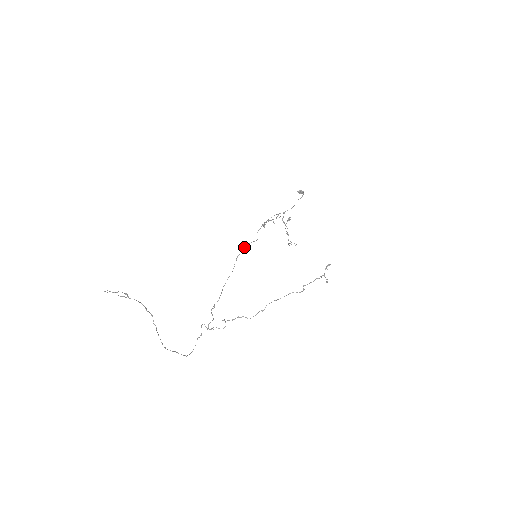
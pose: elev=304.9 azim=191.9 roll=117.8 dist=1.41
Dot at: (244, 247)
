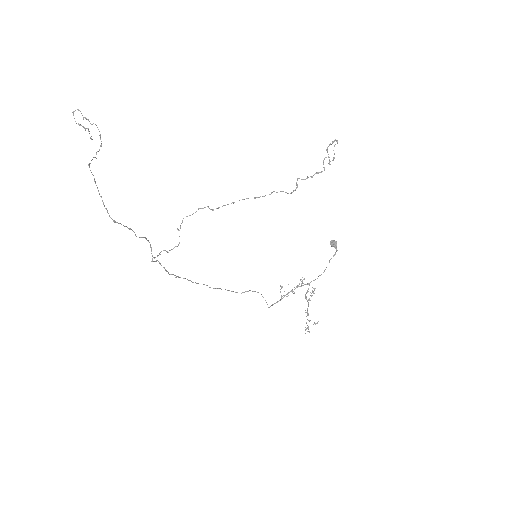
Dot at: occluded
